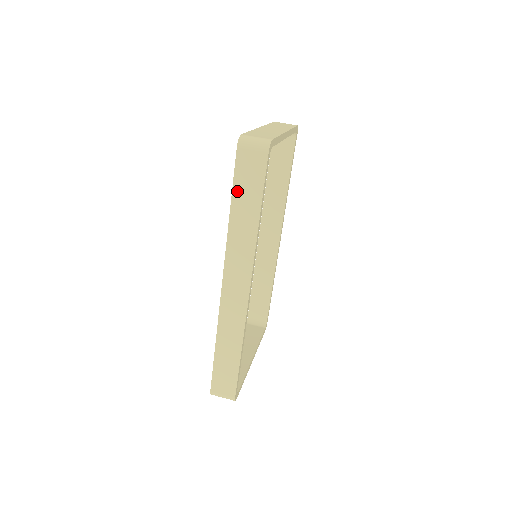
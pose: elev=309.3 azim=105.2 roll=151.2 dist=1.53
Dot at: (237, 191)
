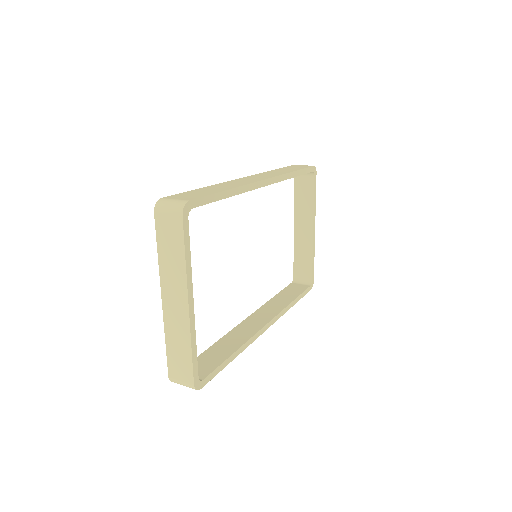
Dot at: (284, 168)
